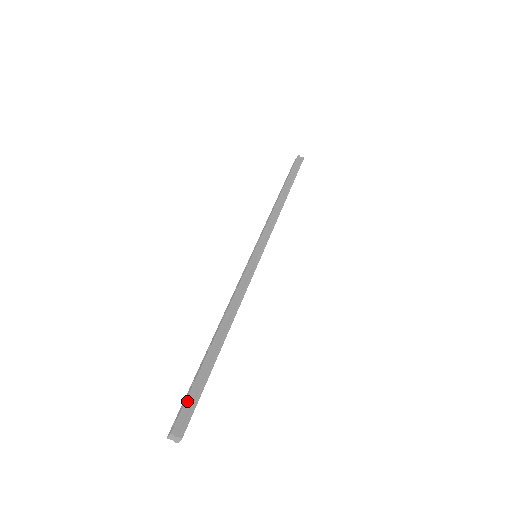
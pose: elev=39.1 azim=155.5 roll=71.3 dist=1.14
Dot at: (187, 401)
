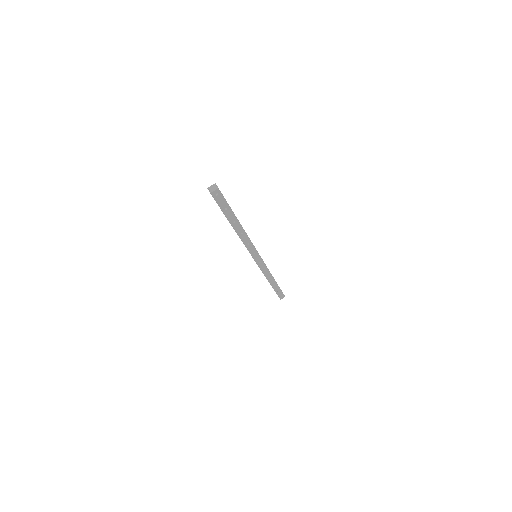
Dot at: occluded
